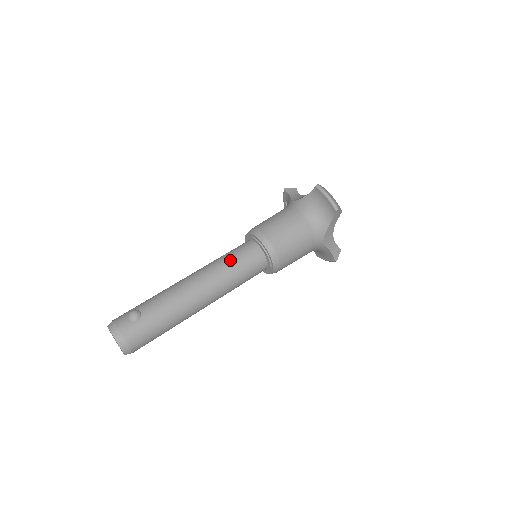
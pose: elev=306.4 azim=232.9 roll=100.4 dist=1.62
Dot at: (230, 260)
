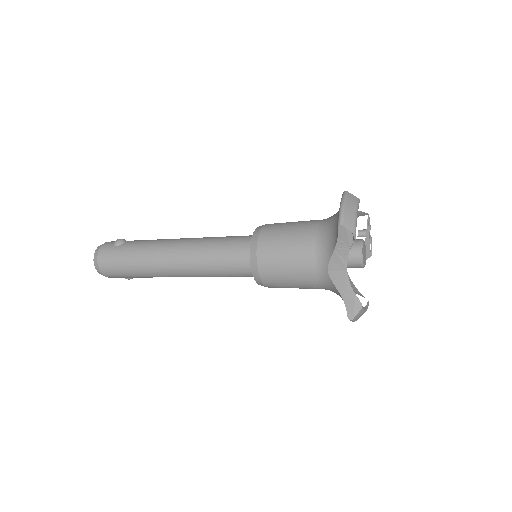
Dot at: (218, 239)
